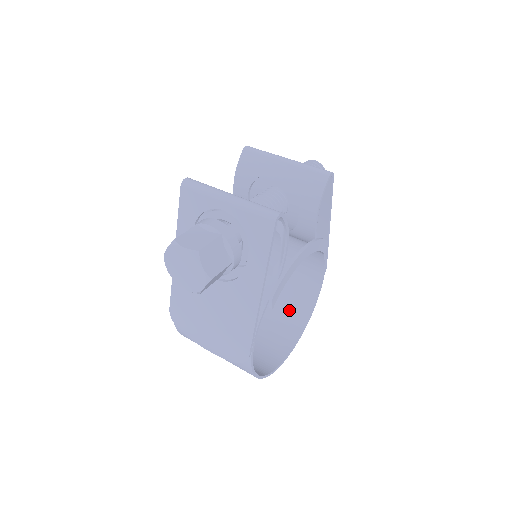
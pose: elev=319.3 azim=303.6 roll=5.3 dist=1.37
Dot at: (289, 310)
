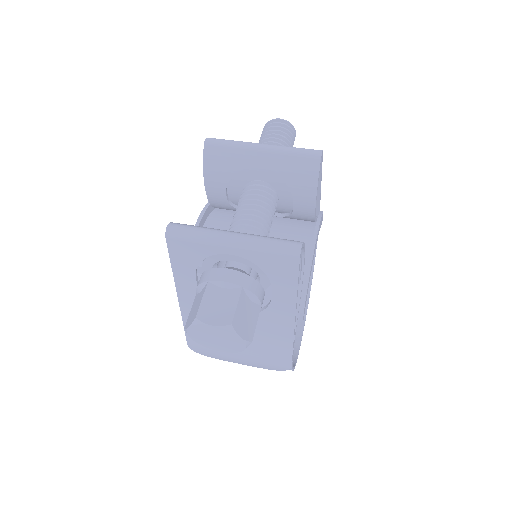
Dot at: occluded
